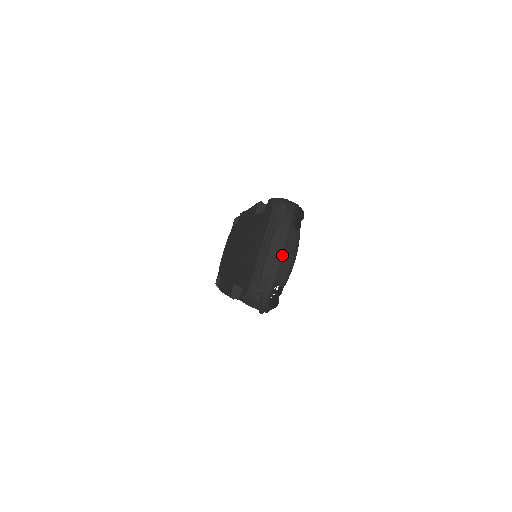
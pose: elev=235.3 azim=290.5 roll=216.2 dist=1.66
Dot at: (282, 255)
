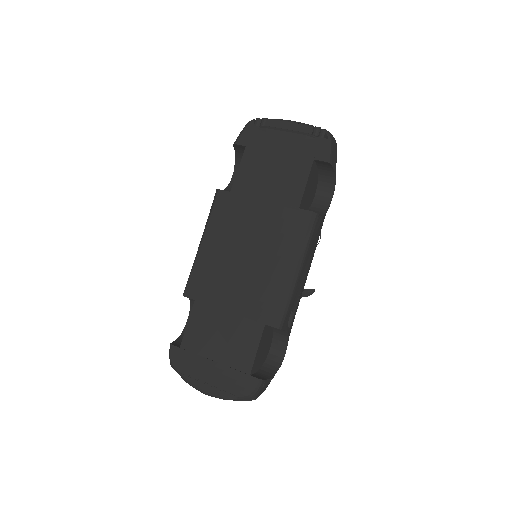
Dot at: occluded
